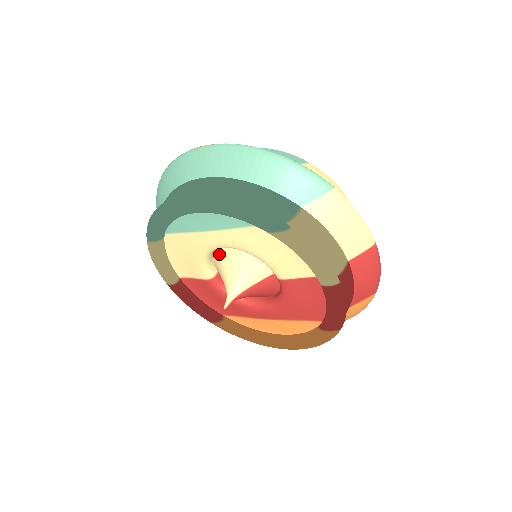
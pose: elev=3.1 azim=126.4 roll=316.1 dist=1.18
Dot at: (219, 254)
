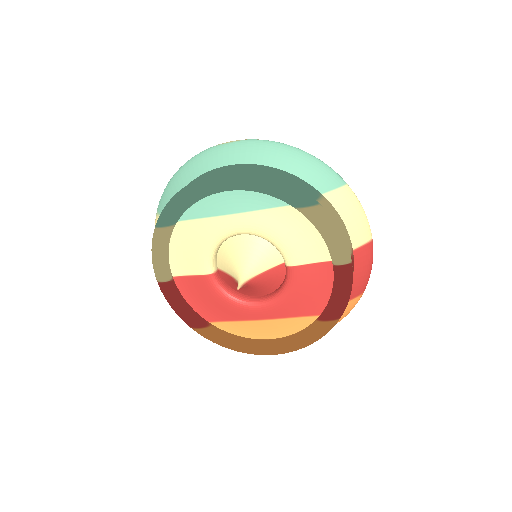
Dot at: (229, 244)
